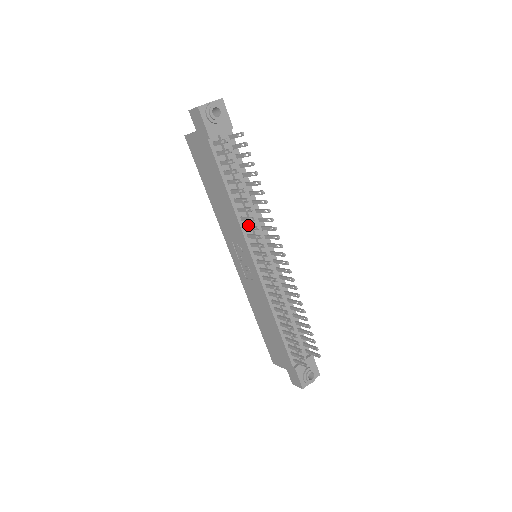
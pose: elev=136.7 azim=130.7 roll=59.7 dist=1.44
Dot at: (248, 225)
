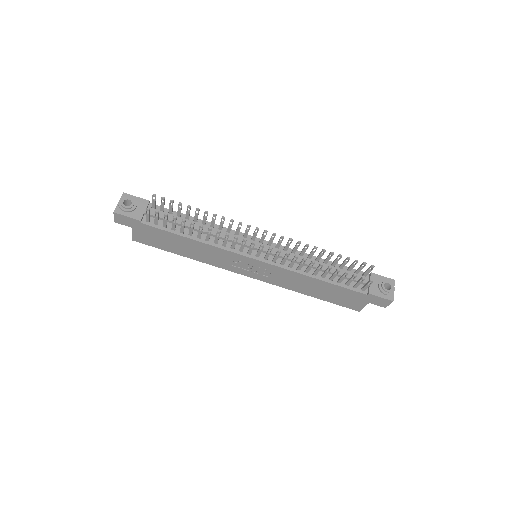
Dot at: (223, 242)
